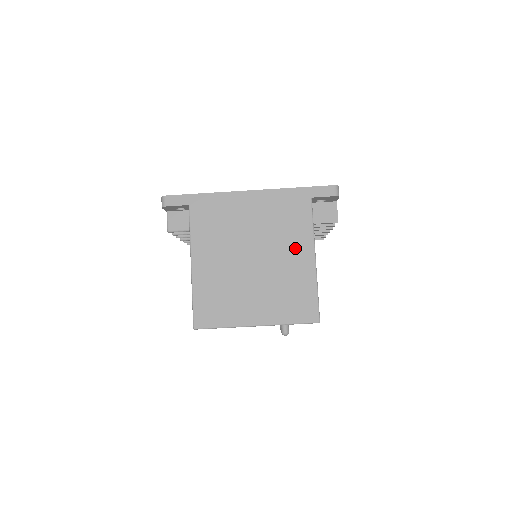
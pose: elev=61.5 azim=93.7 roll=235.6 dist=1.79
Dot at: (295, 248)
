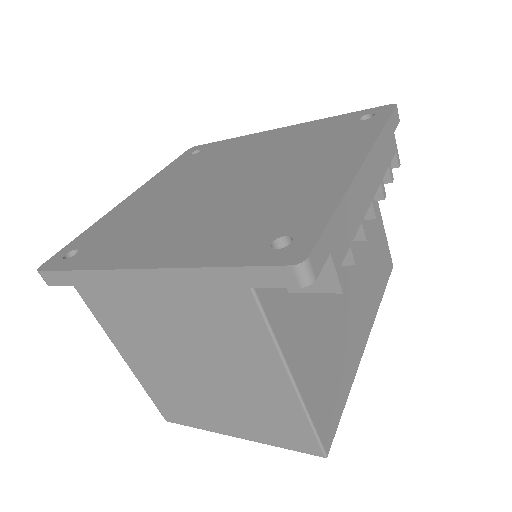
Dot at: (252, 364)
